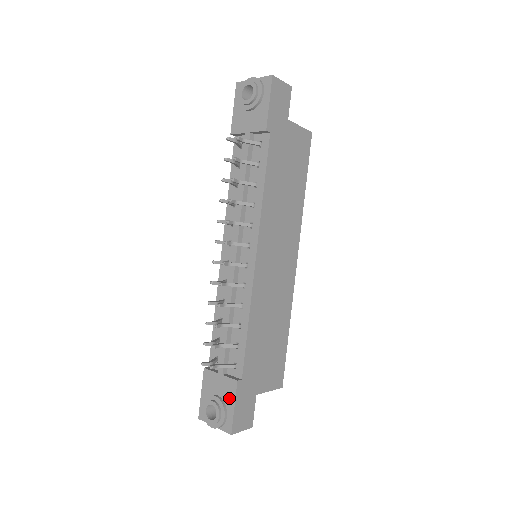
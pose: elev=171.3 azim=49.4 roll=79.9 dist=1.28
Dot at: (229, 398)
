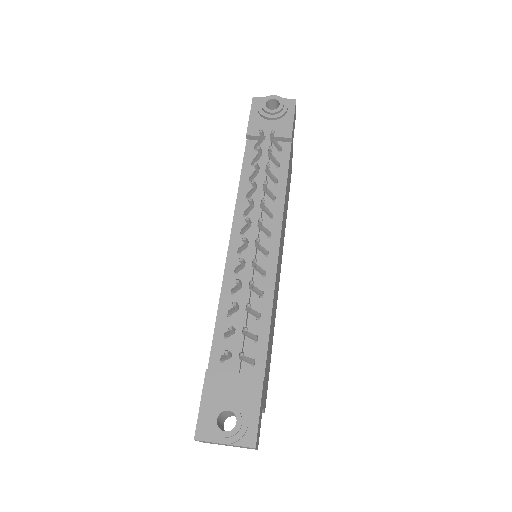
Dot at: (251, 400)
